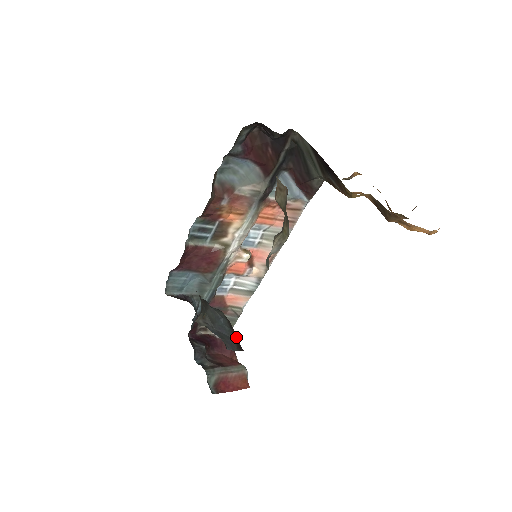
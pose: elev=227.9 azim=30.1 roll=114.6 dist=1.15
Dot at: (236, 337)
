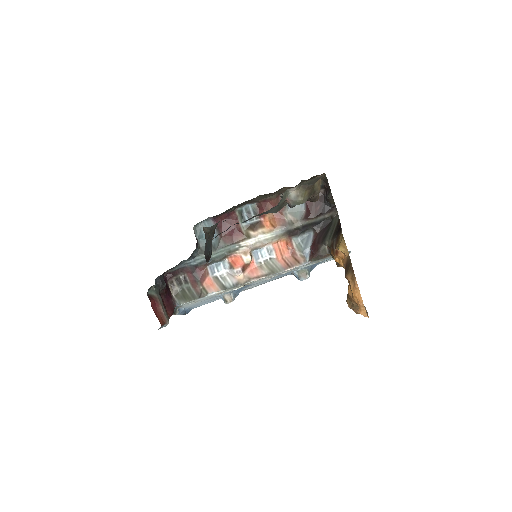
Dot at: (208, 261)
